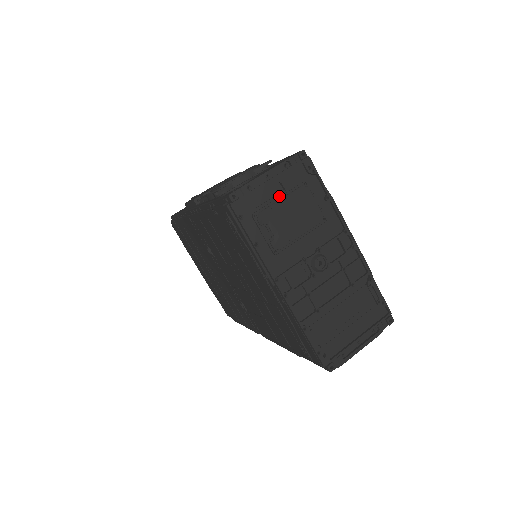
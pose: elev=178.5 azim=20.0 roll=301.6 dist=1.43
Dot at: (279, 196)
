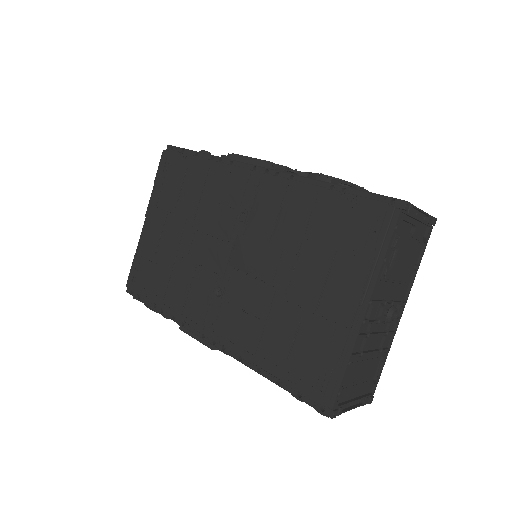
Dot at: (408, 236)
